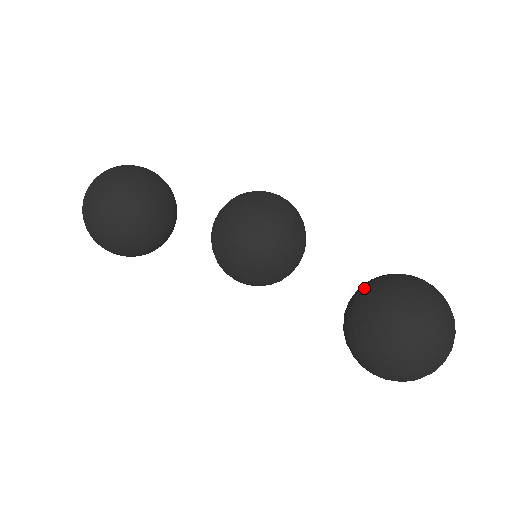
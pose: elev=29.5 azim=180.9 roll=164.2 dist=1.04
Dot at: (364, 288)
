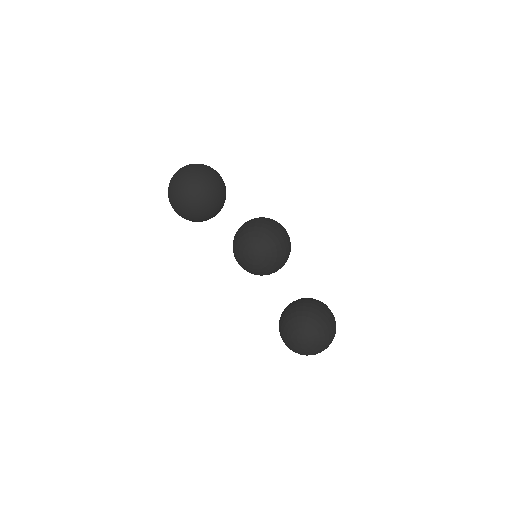
Dot at: (294, 311)
